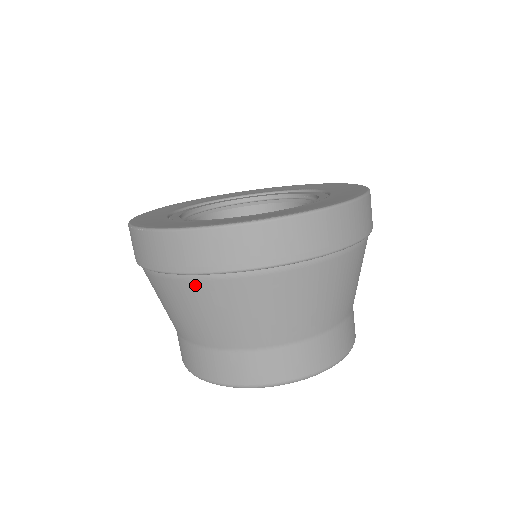
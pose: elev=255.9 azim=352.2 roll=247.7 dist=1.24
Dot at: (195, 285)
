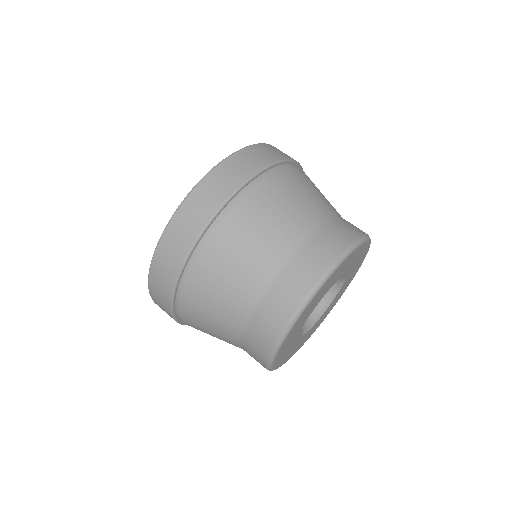
Dot at: (268, 181)
